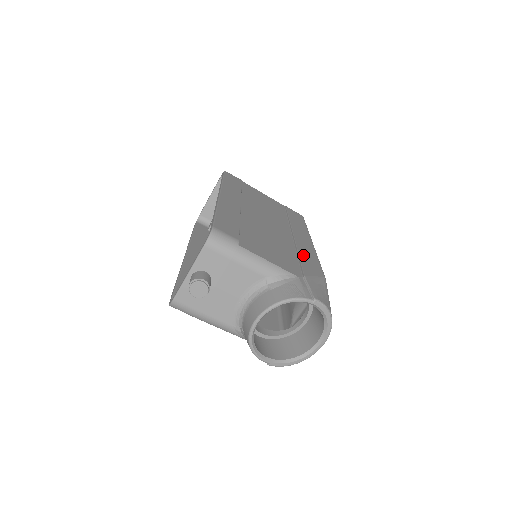
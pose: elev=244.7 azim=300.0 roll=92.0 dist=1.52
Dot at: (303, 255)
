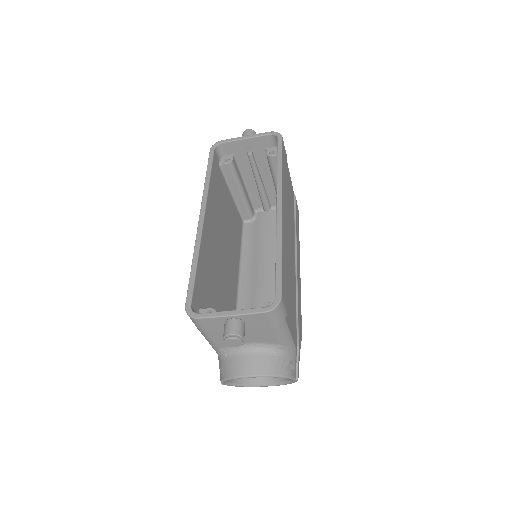
Dot at: (299, 304)
